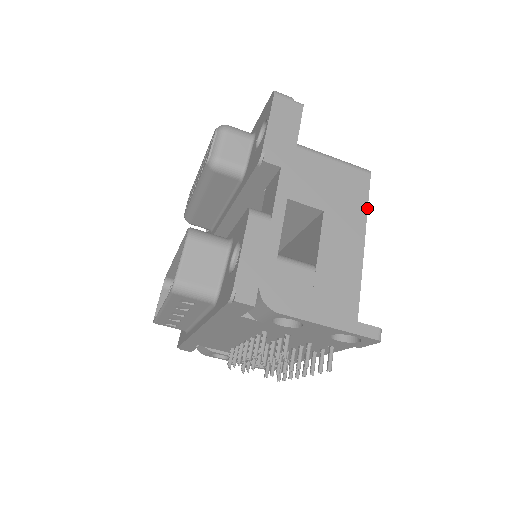
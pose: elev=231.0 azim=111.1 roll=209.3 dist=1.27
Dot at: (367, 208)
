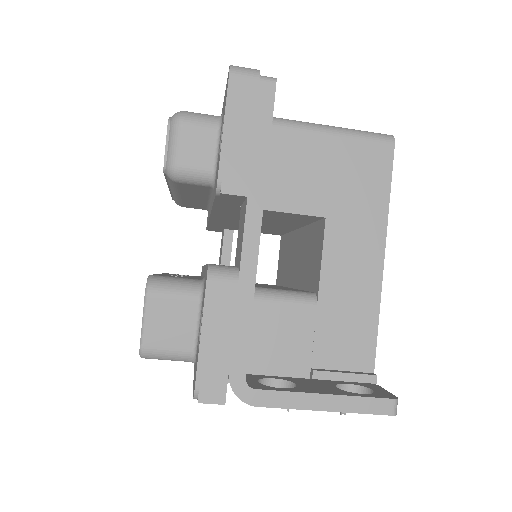
Dot at: (389, 199)
